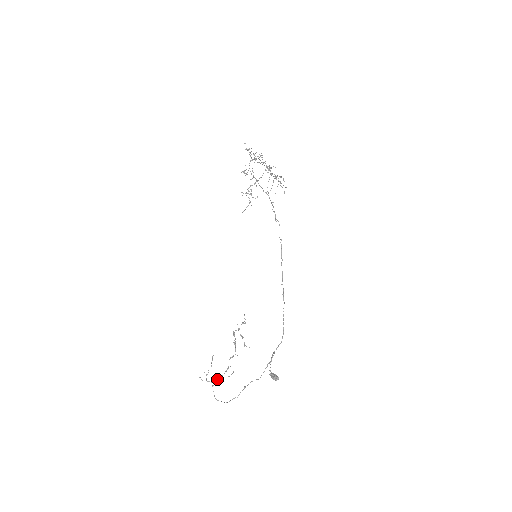
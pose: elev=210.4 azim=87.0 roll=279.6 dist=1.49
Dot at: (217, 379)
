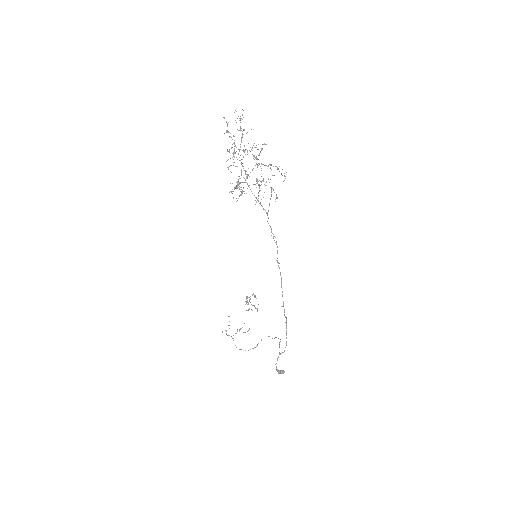
Dot at: (236, 333)
